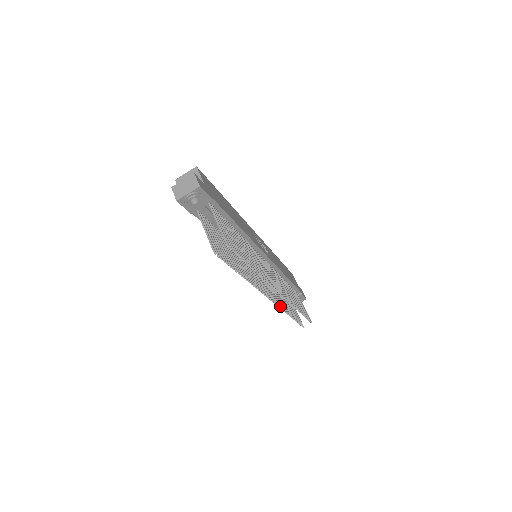
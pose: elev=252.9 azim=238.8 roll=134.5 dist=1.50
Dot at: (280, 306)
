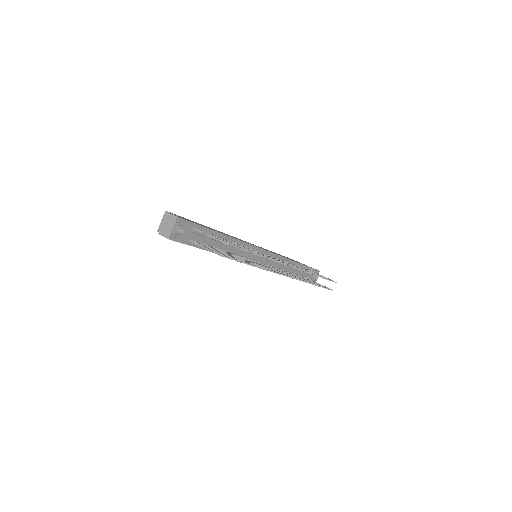
Dot at: occluded
